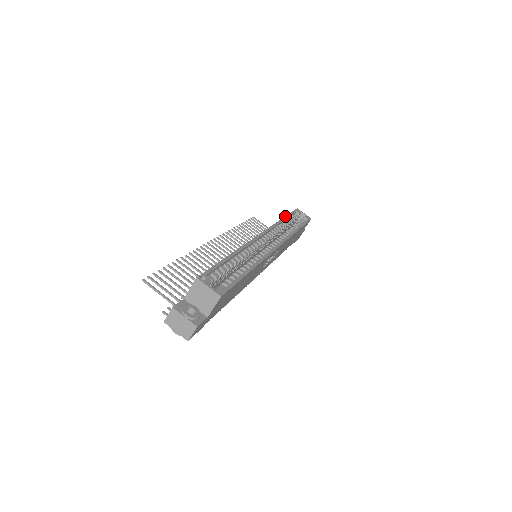
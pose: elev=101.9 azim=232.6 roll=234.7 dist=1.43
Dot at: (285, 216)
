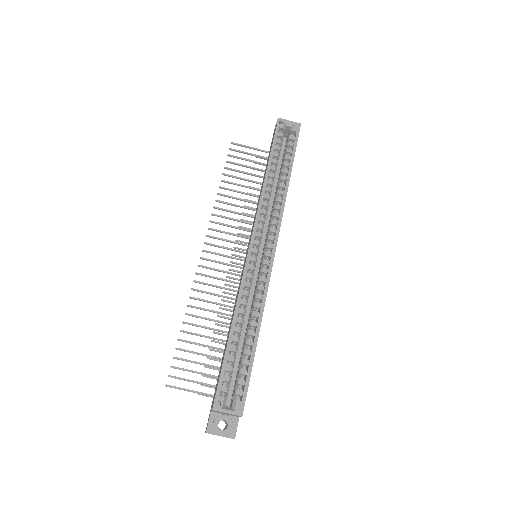
Dot at: (268, 162)
